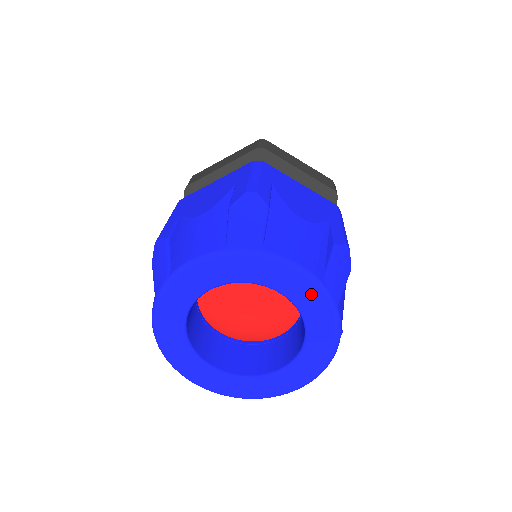
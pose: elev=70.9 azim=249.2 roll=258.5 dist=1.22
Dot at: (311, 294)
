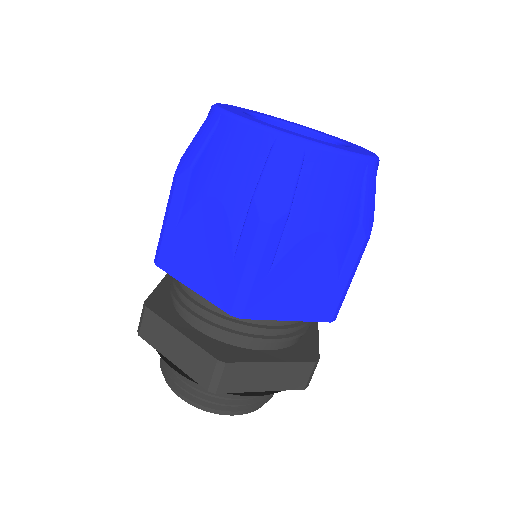
Dot at: occluded
